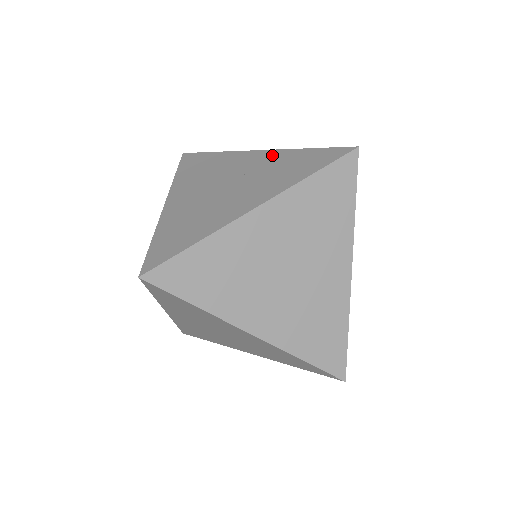
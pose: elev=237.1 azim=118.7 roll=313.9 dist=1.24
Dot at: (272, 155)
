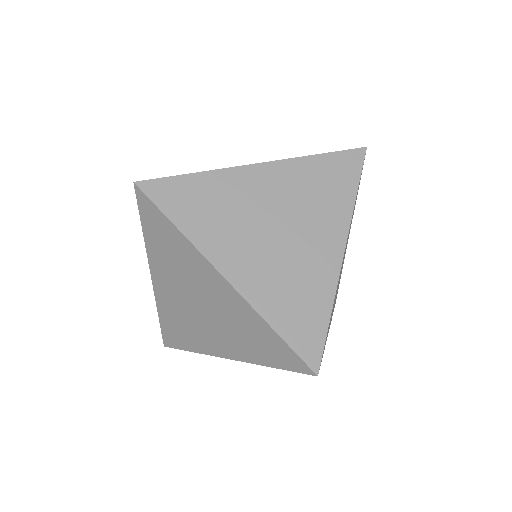
Dot at: occluded
